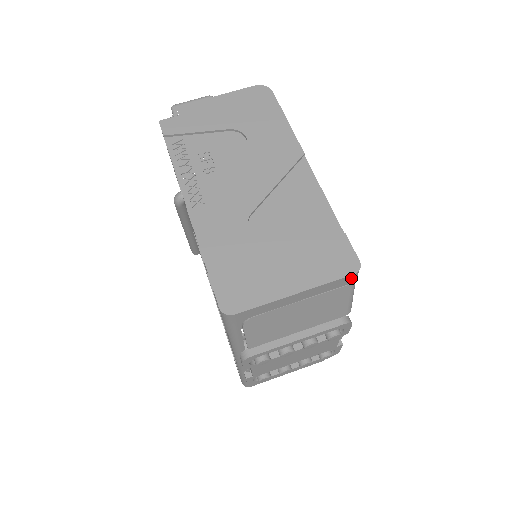
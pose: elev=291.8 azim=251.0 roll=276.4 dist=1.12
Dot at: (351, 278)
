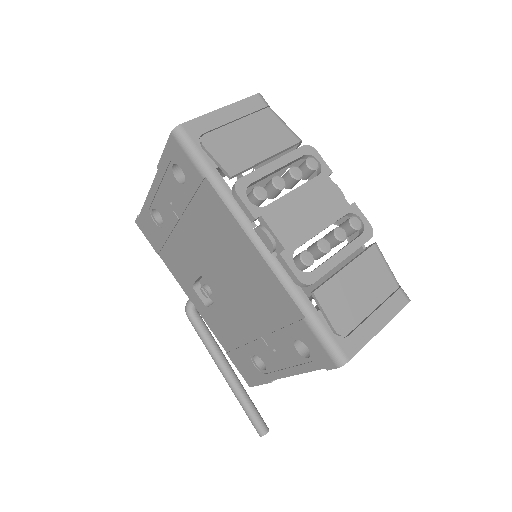
Dot at: (260, 99)
